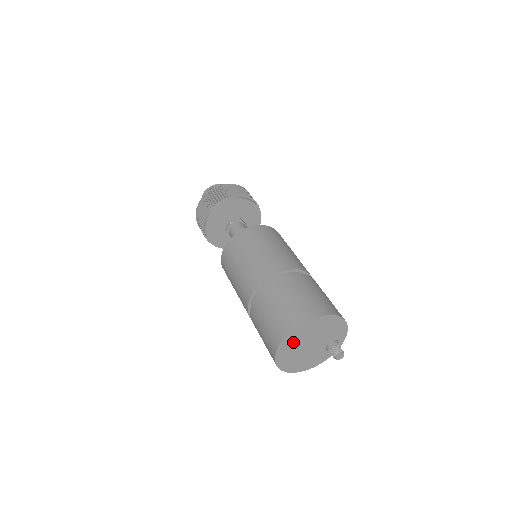
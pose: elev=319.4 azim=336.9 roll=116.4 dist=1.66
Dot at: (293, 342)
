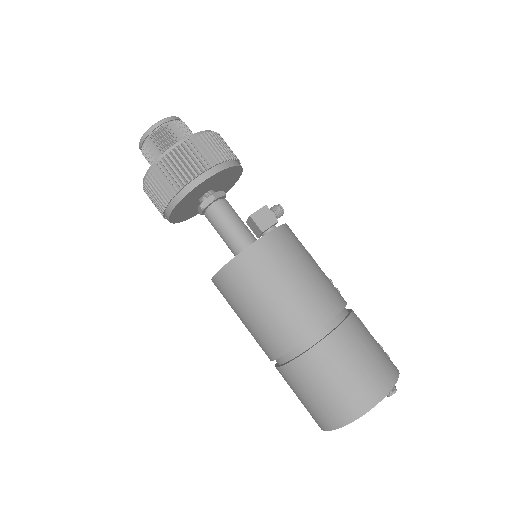
Dot at: occluded
